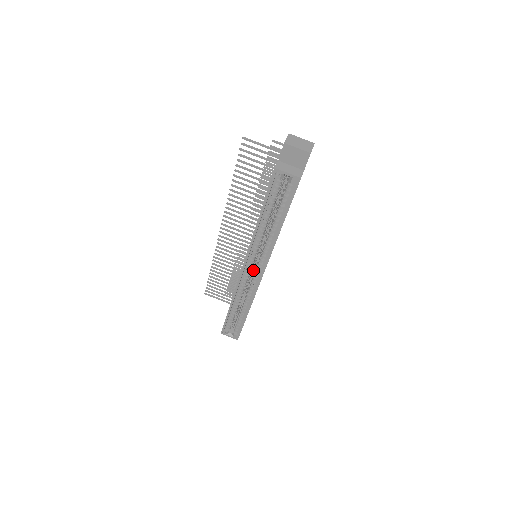
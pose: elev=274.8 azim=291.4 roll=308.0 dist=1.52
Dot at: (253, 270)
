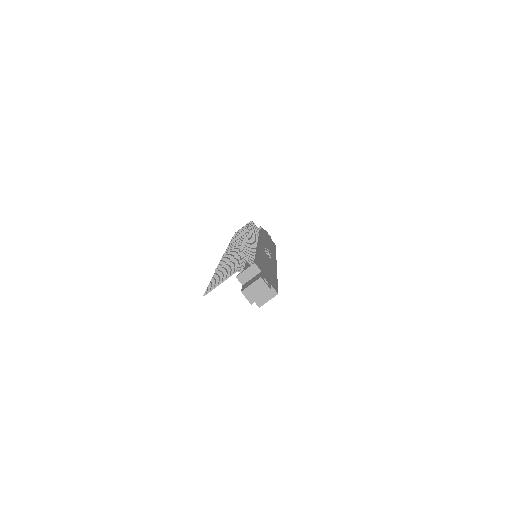
Dot at: occluded
